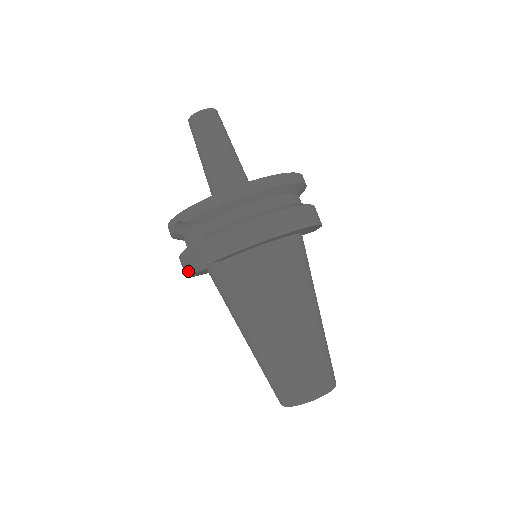
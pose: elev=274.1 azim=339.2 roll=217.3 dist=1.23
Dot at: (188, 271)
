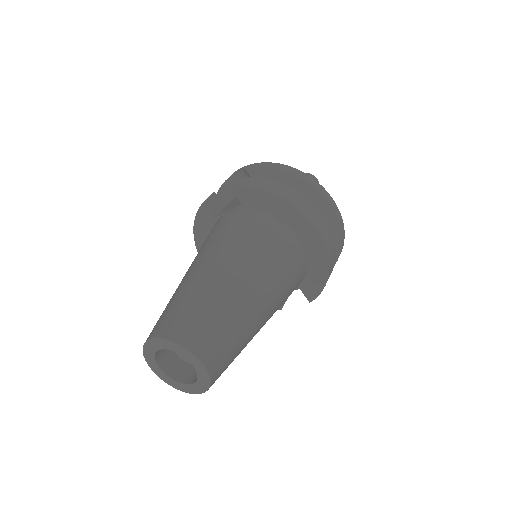
Dot at: (206, 202)
